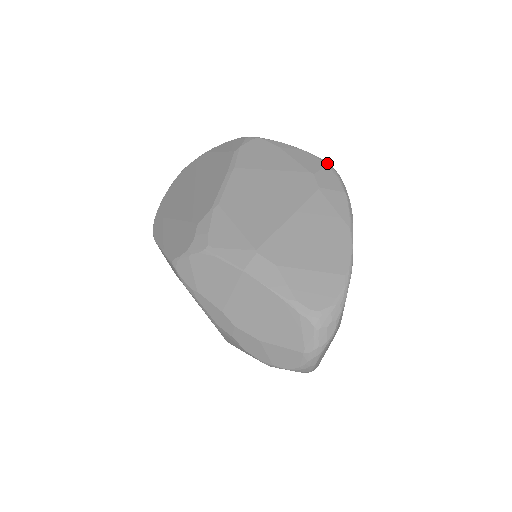
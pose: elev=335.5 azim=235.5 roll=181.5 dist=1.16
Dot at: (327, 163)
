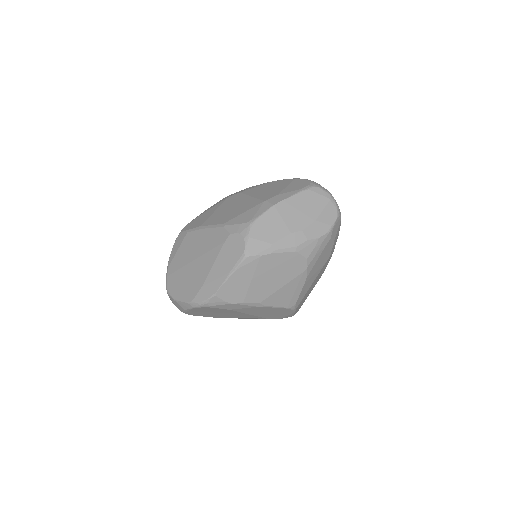
Dot at: occluded
